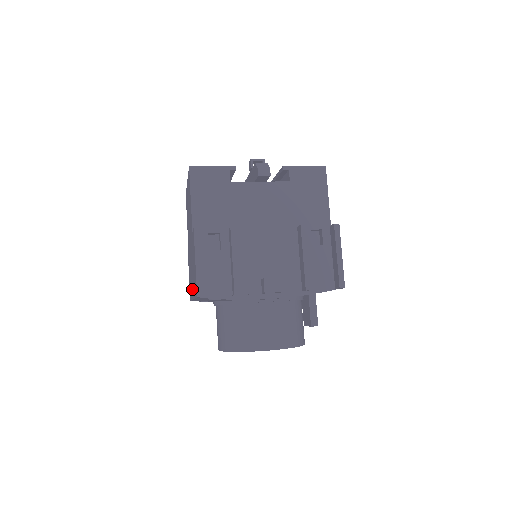
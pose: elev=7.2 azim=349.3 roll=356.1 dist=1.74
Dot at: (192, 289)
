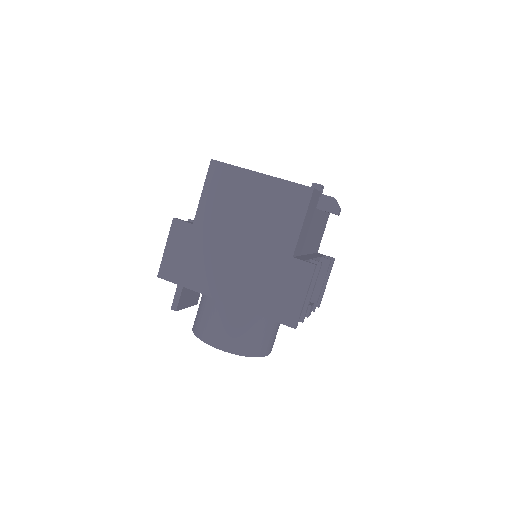
Dot at: (223, 290)
